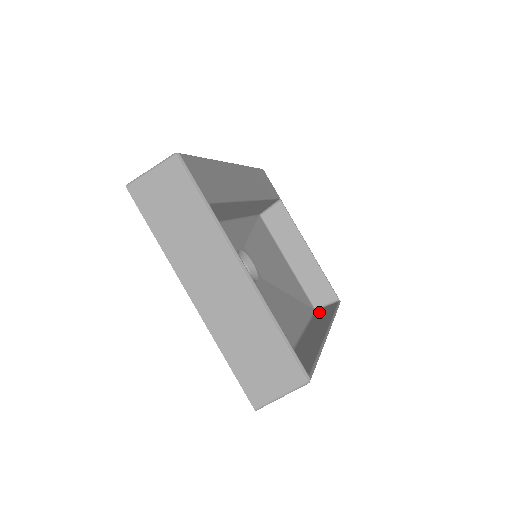
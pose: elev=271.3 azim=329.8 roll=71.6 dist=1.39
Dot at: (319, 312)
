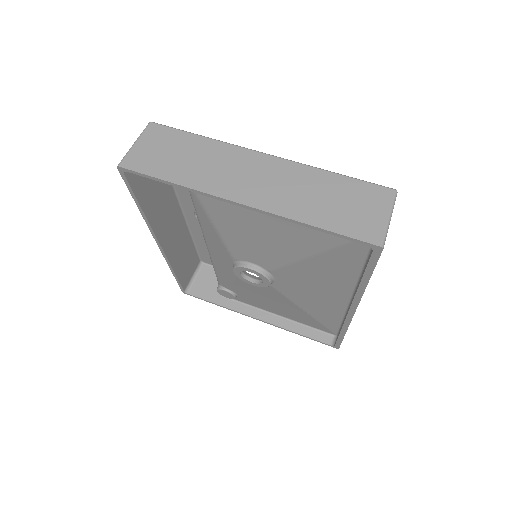
Dot at: occluded
